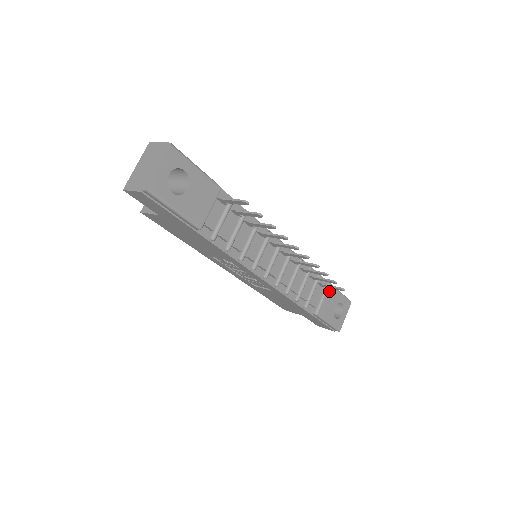
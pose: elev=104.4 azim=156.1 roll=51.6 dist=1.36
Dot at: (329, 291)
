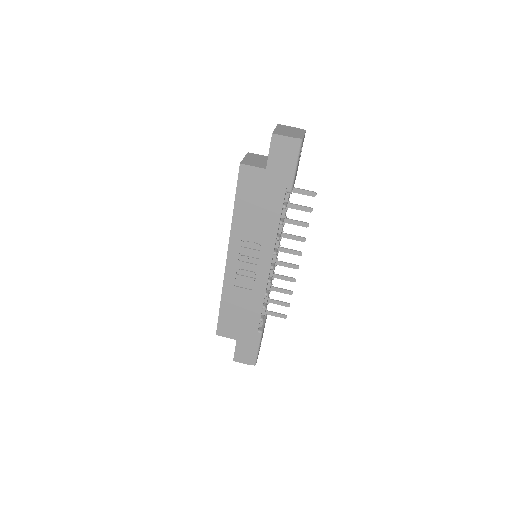
Dot at: occluded
